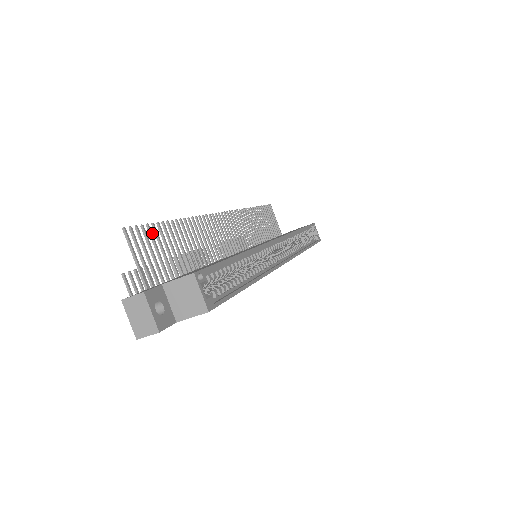
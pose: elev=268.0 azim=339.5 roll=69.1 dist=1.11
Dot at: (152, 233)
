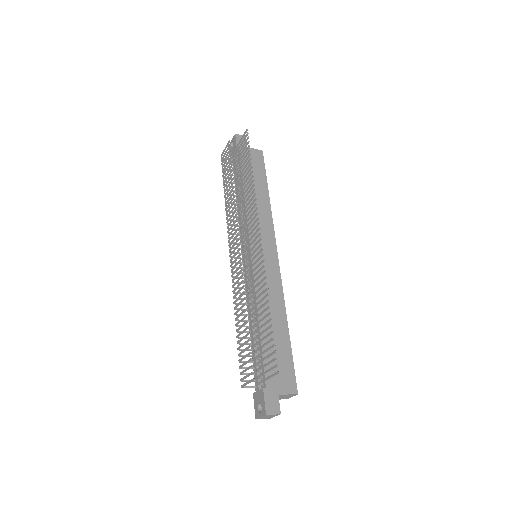
Dot at: (273, 346)
